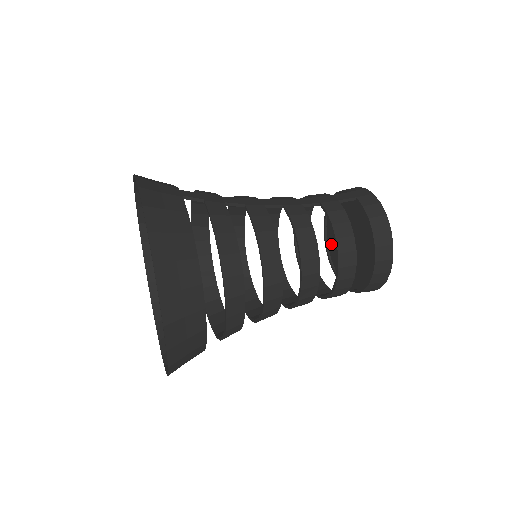
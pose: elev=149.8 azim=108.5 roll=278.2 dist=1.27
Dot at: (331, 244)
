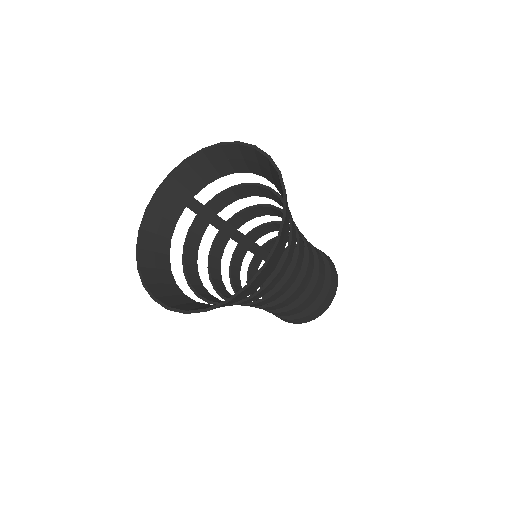
Dot at: occluded
